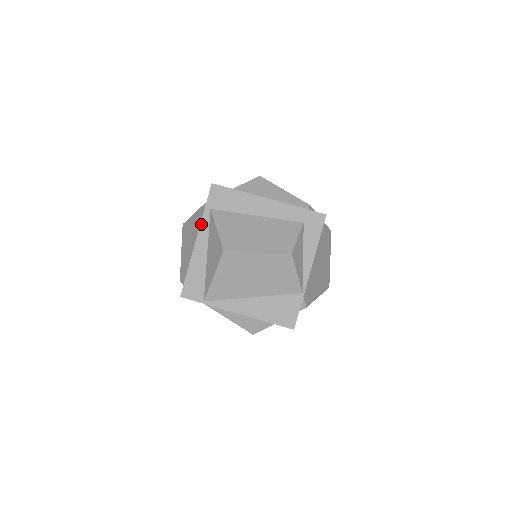
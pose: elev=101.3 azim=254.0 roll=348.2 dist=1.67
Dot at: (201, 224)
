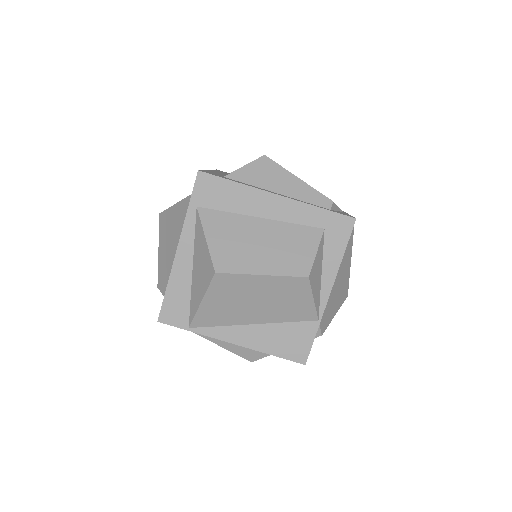
Dot at: (184, 227)
